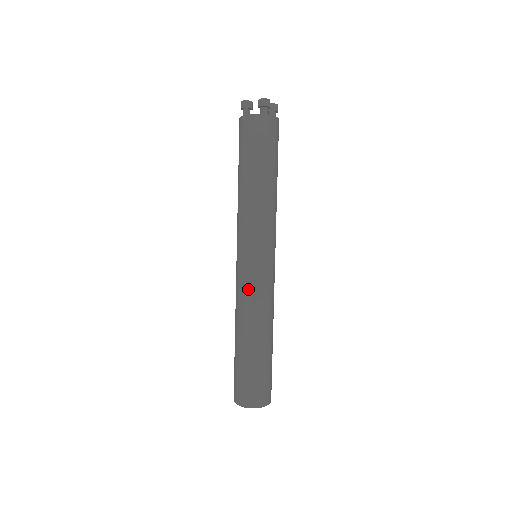
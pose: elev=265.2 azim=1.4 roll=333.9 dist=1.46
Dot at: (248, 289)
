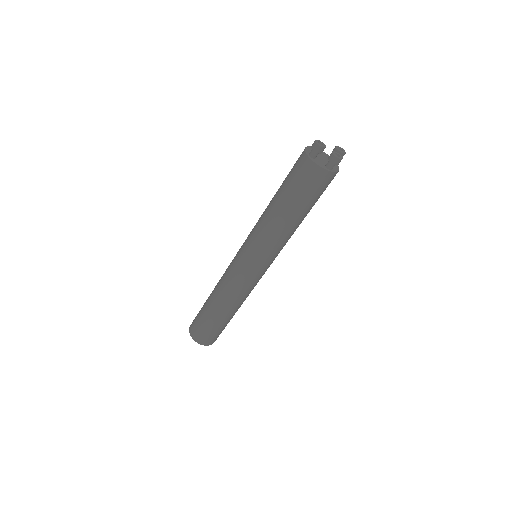
Dot at: (239, 283)
